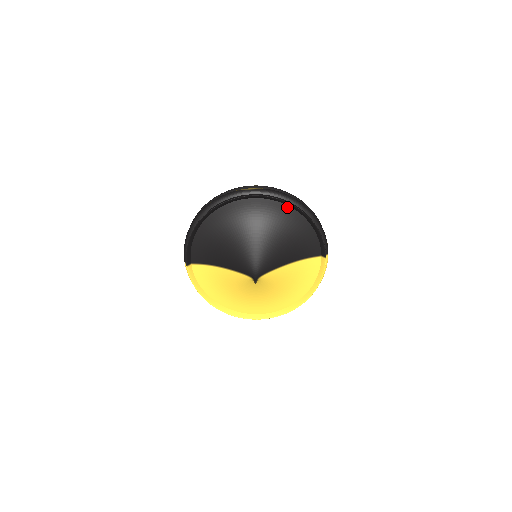
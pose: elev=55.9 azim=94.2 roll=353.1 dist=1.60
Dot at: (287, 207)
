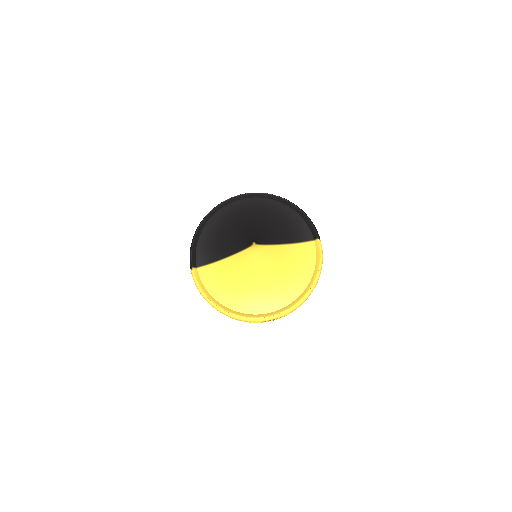
Dot at: (274, 201)
